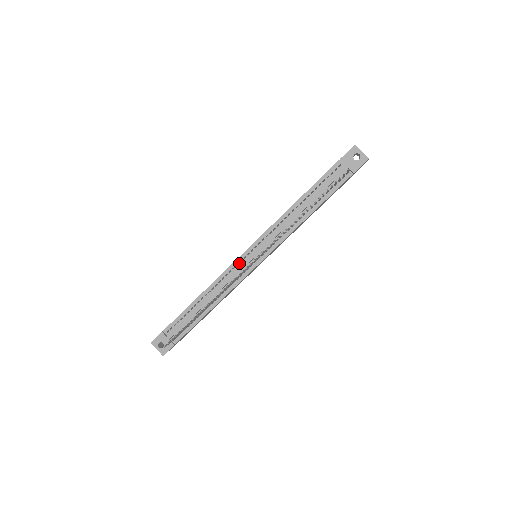
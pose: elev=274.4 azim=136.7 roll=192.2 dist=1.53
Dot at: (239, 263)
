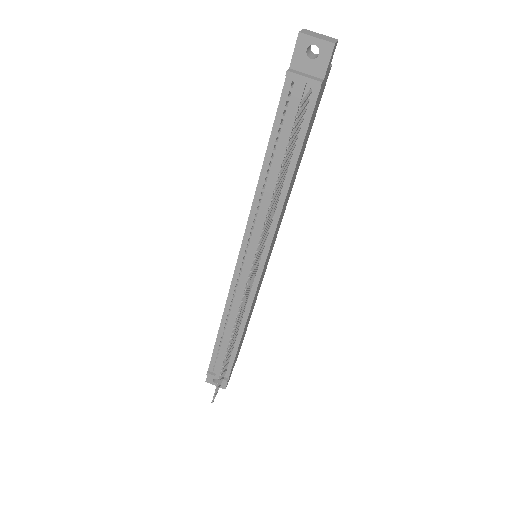
Dot at: (239, 278)
